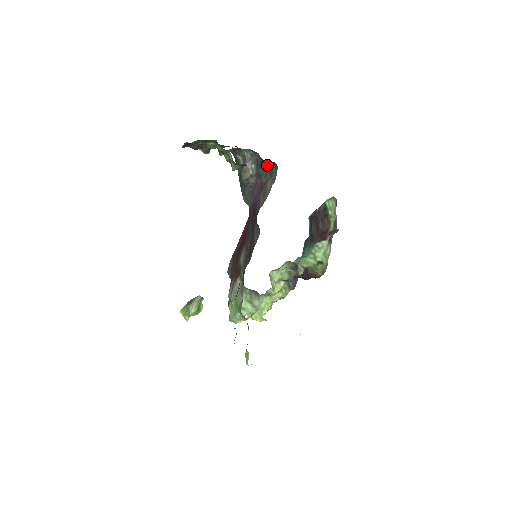
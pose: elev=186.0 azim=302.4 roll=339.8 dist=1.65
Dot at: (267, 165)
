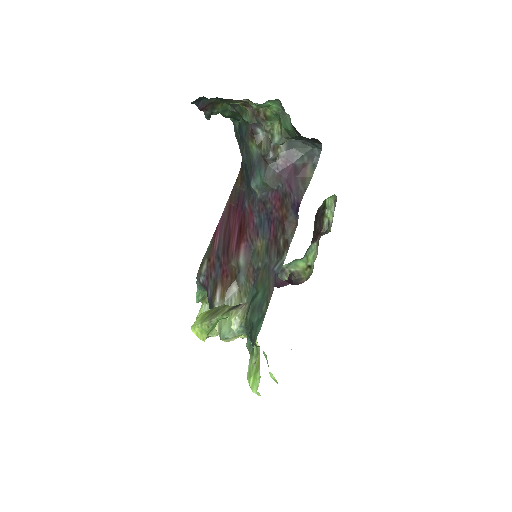
Dot at: (305, 145)
